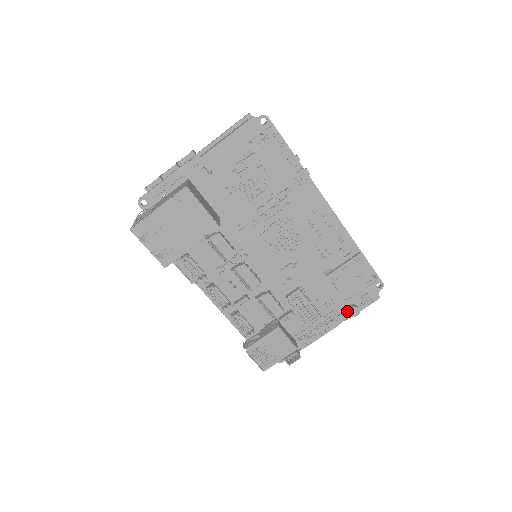
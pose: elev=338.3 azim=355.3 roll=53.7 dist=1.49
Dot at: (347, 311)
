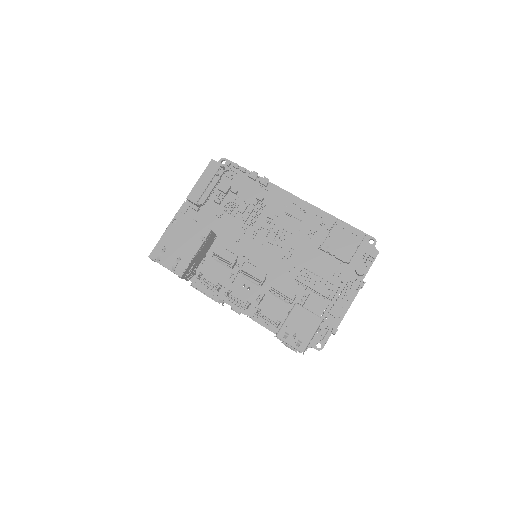
Dot at: (356, 275)
